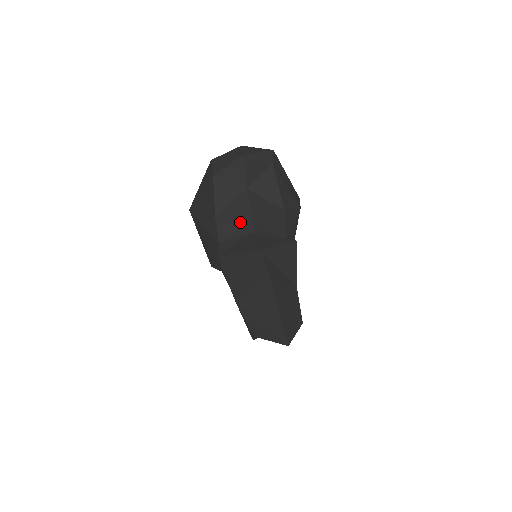
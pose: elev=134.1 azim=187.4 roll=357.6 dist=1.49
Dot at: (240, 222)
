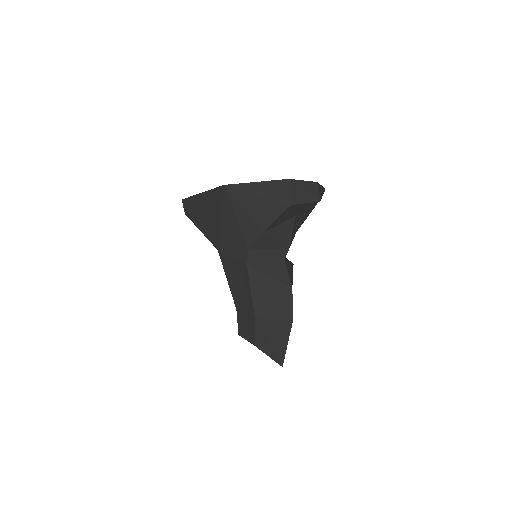
Dot at: (279, 245)
